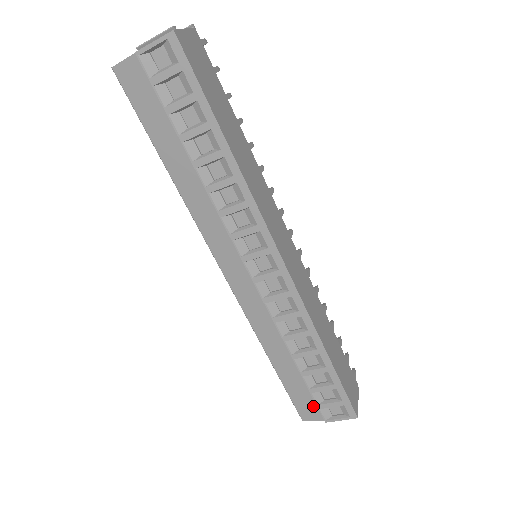
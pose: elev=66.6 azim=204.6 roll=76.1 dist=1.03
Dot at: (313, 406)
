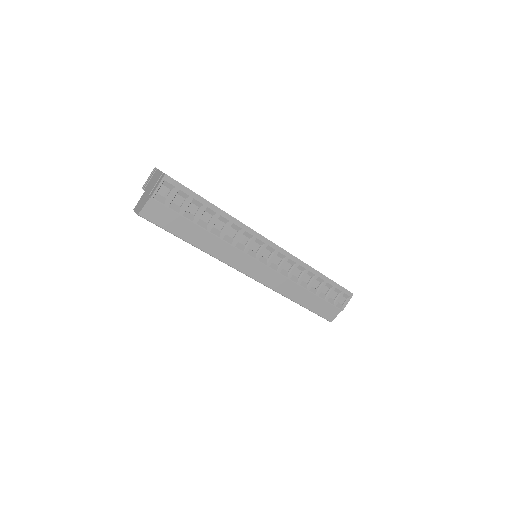
Dot at: (332, 308)
